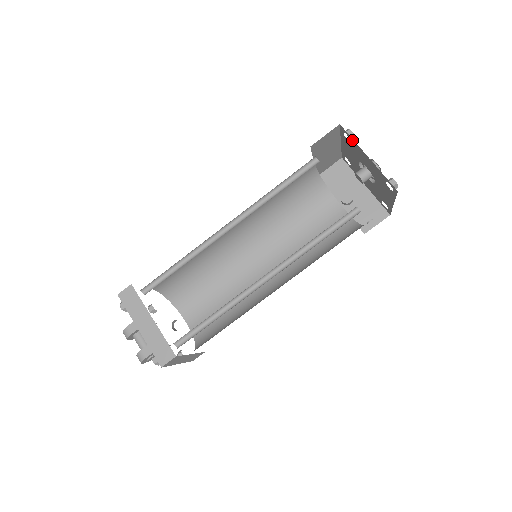
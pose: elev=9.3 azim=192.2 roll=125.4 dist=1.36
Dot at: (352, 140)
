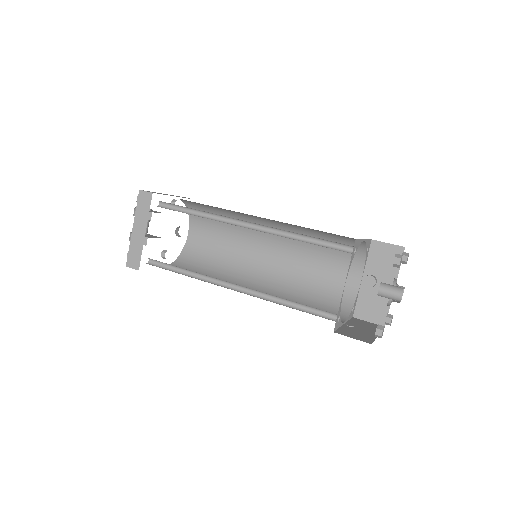
Dot at: occluded
